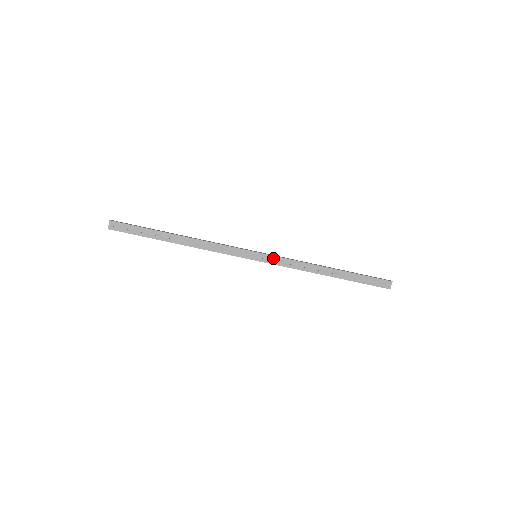
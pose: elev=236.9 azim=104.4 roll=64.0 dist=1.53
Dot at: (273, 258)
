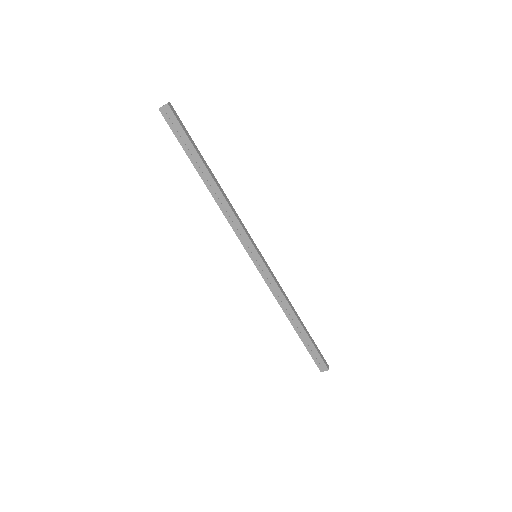
Dot at: (267, 272)
